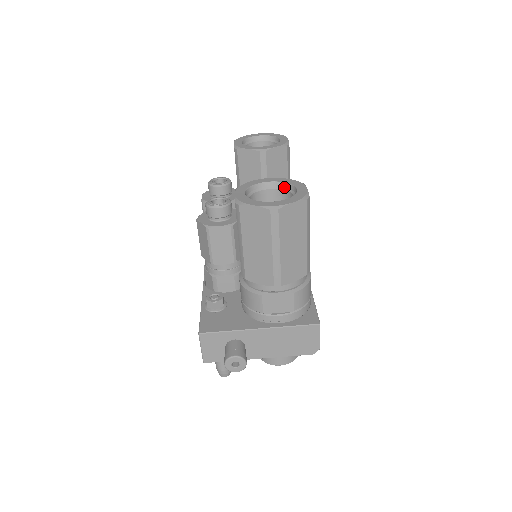
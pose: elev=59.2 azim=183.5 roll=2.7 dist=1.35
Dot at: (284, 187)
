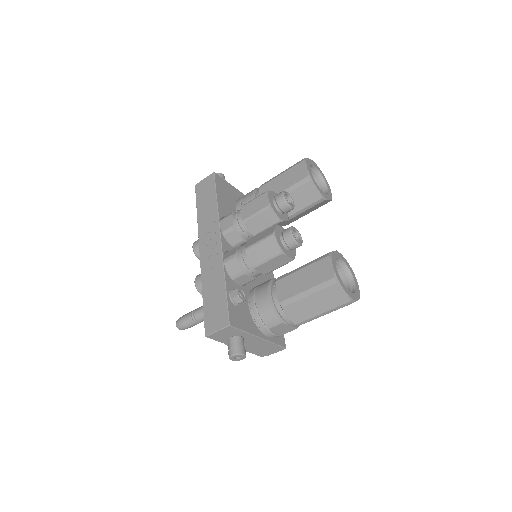
Dot at: (345, 268)
